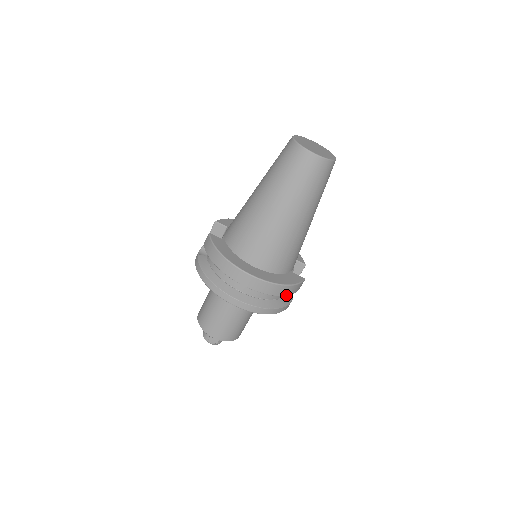
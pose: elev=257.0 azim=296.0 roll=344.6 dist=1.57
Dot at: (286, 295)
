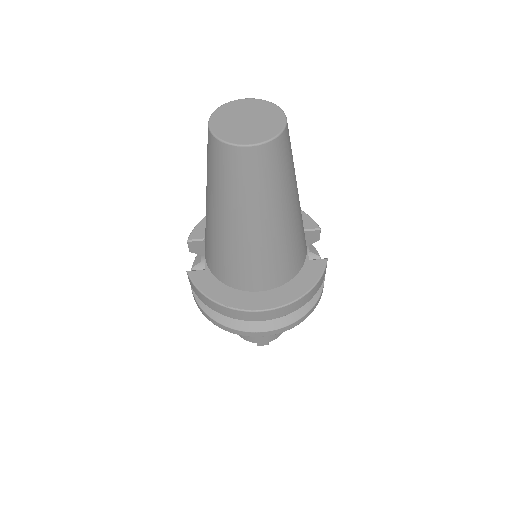
Dot at: (313, 295)
